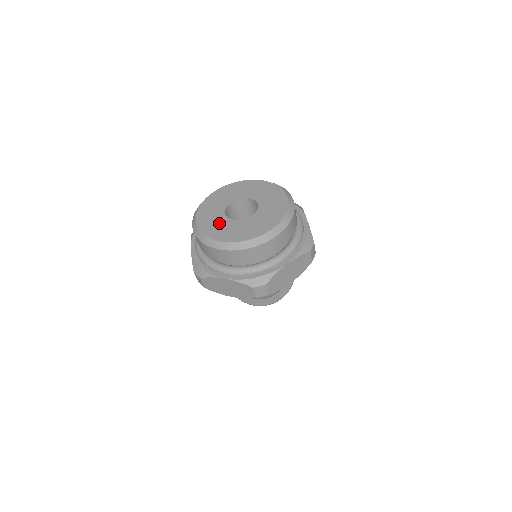
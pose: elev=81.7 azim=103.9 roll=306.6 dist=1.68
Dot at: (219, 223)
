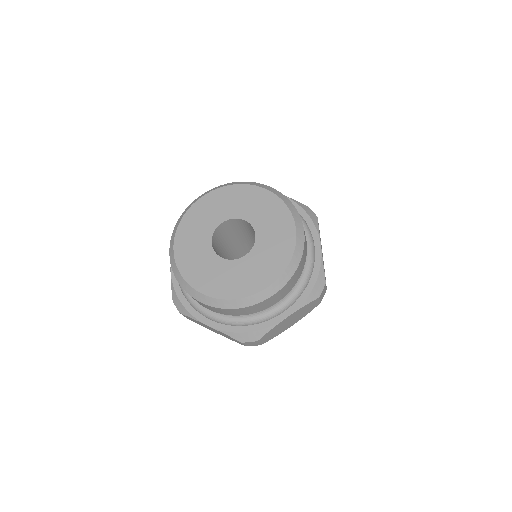
Dot at: (202, 259)
